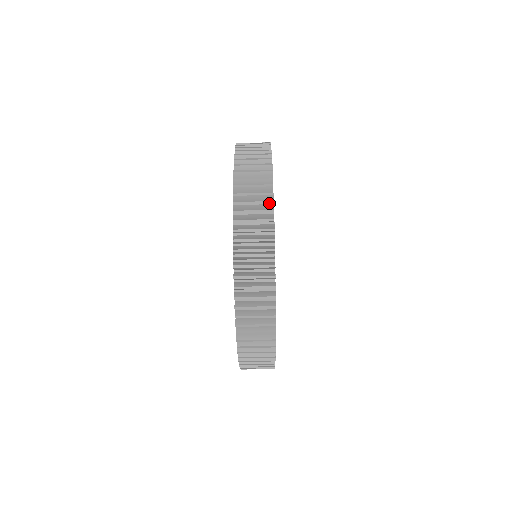
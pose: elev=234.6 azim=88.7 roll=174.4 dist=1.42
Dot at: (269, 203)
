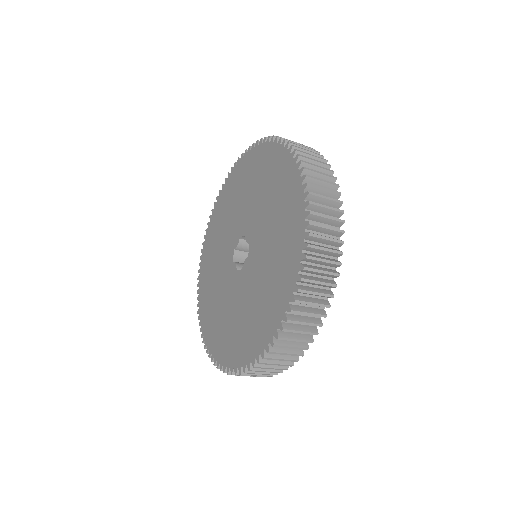
Dot at: (341, 220)
